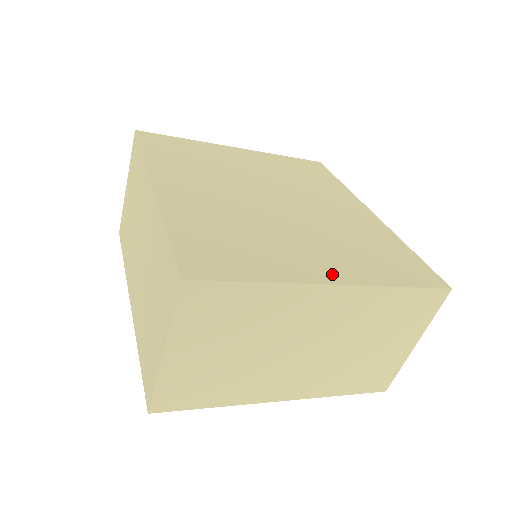
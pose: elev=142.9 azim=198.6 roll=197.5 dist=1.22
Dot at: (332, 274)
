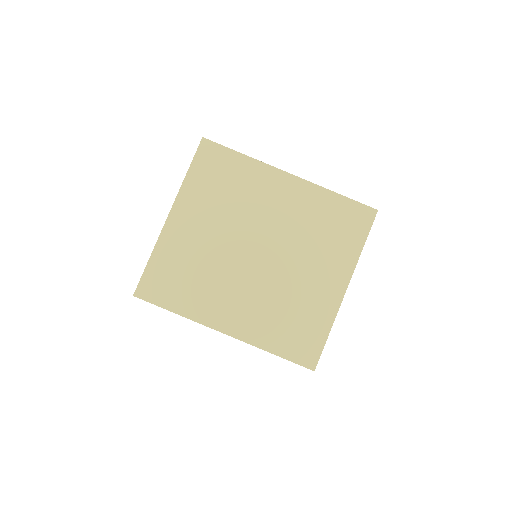
Dot at: (338, 285)
